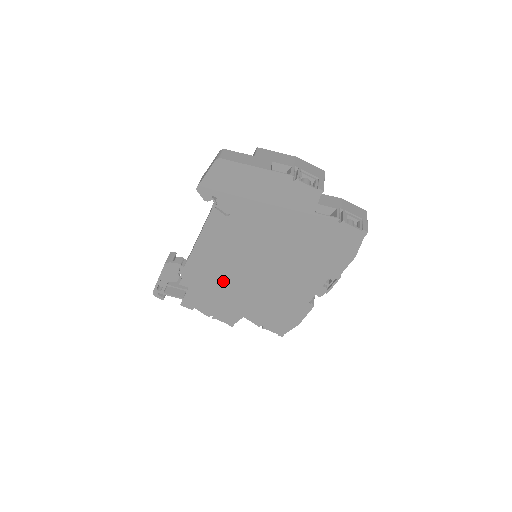
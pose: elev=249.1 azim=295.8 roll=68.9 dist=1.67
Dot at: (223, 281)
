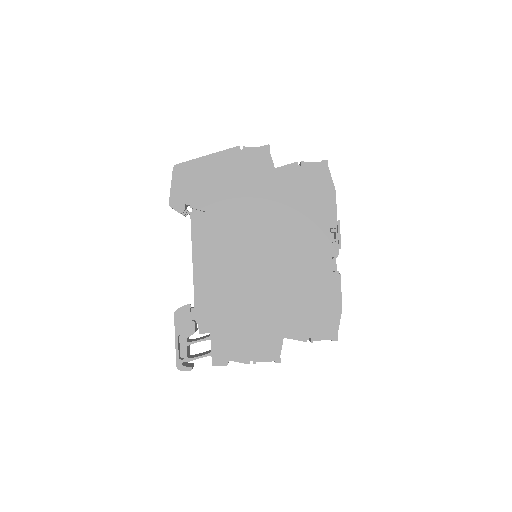
Dot at: (239, 299)
